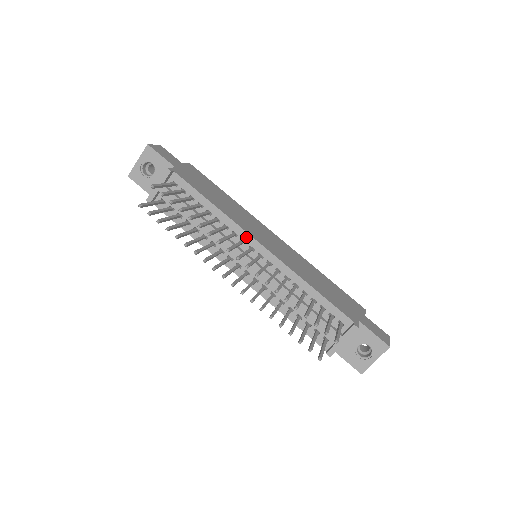
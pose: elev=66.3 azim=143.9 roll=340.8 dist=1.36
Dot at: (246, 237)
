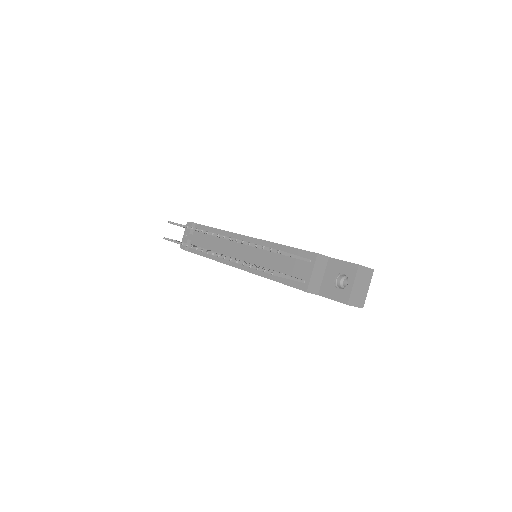
Dot at: (237, 237)
